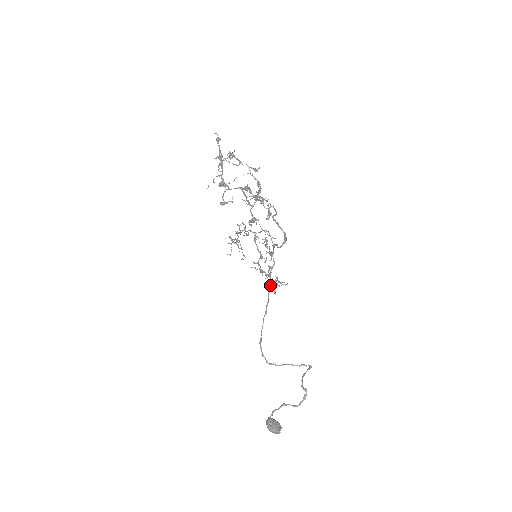
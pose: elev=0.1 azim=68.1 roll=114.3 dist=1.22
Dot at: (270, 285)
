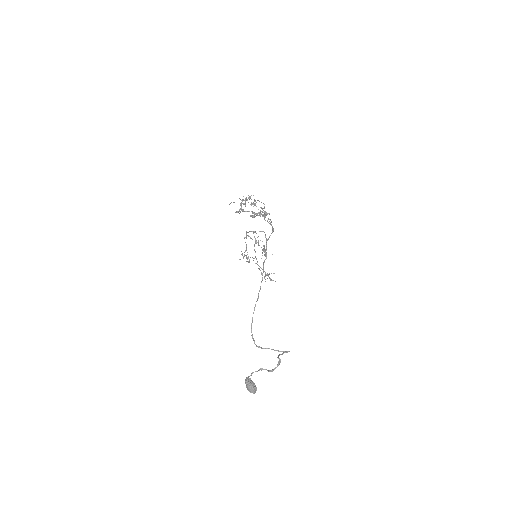
Dot at: occluded
